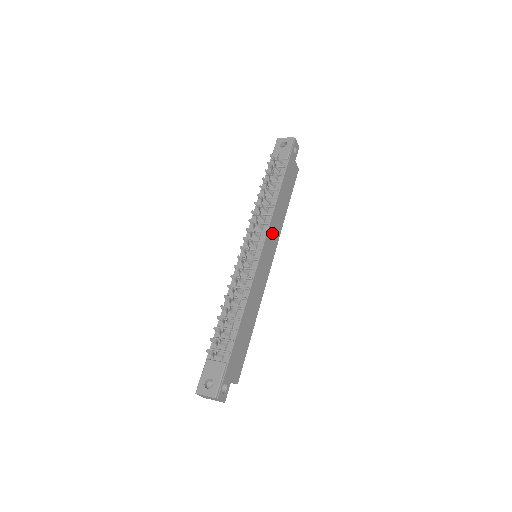
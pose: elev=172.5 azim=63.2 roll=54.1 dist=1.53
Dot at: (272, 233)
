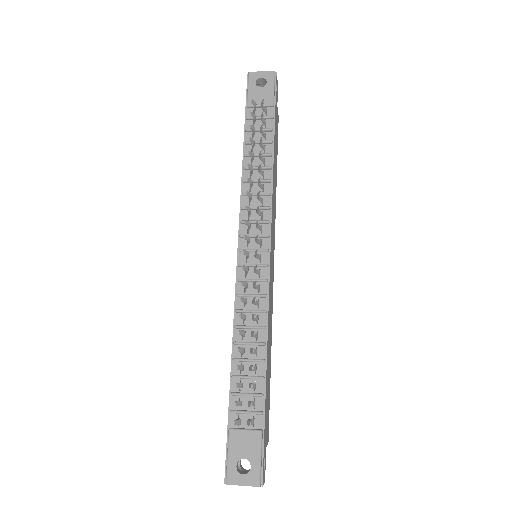
Dot at: (272, 220)
